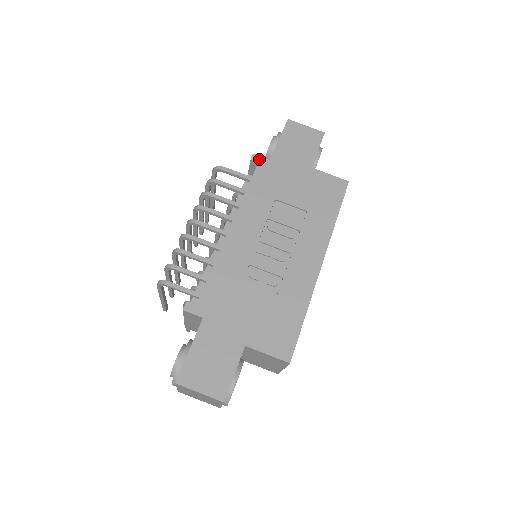
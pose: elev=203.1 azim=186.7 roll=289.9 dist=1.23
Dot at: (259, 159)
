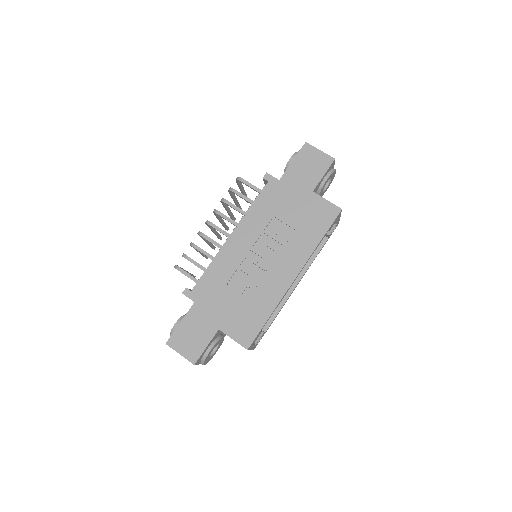
Dot at: (270, 178)
